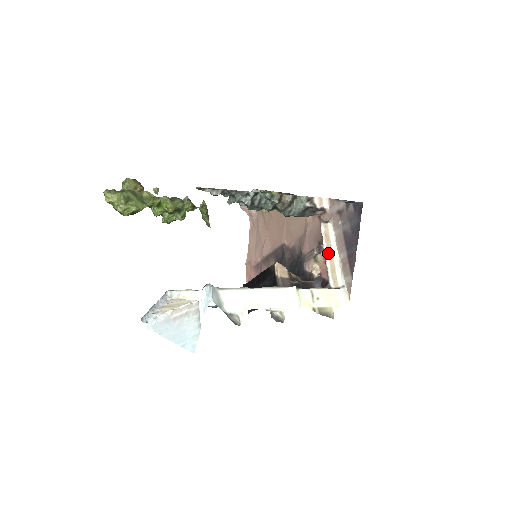
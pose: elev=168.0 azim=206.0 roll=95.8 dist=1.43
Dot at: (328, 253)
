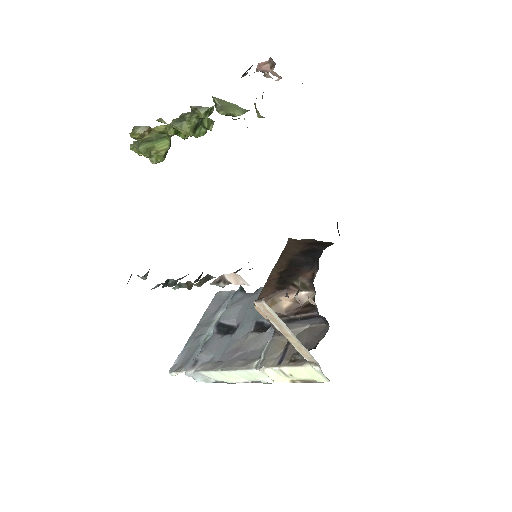
Dot at: (282, 333)
